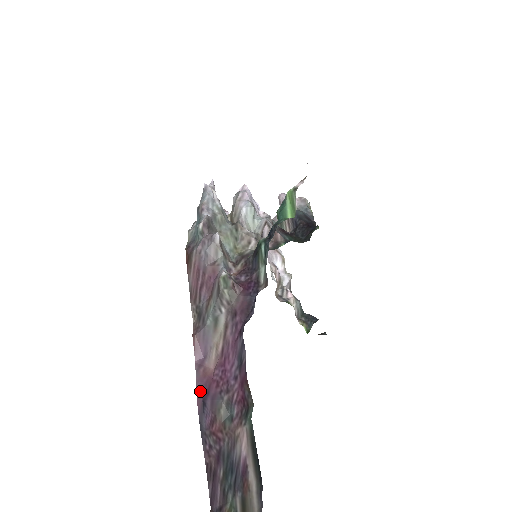
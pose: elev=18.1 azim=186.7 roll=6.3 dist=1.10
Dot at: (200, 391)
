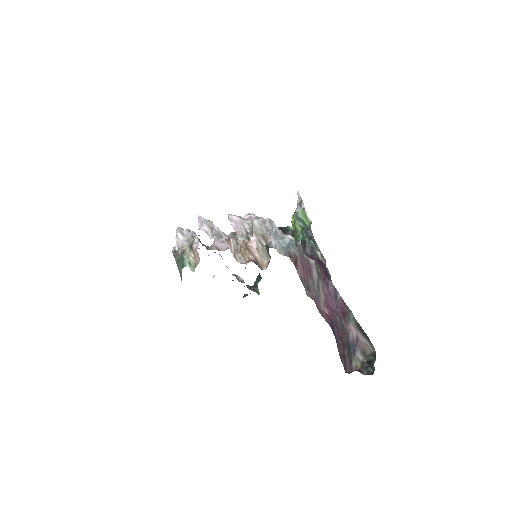
Dot at: (329, 323)
